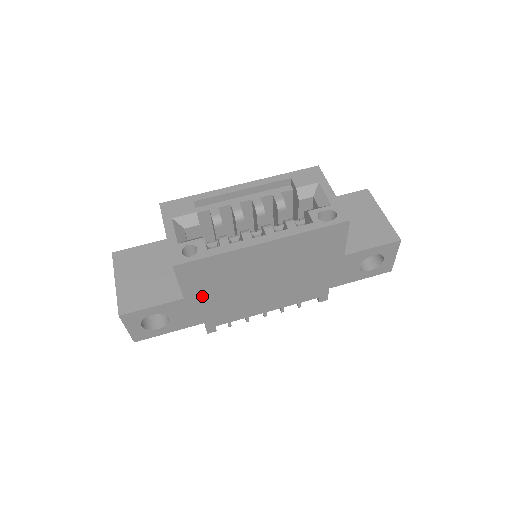
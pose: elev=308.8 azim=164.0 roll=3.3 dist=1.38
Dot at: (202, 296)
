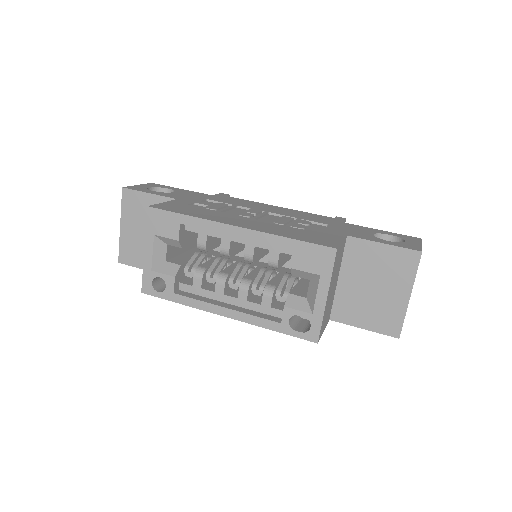
Dot at: occluded
